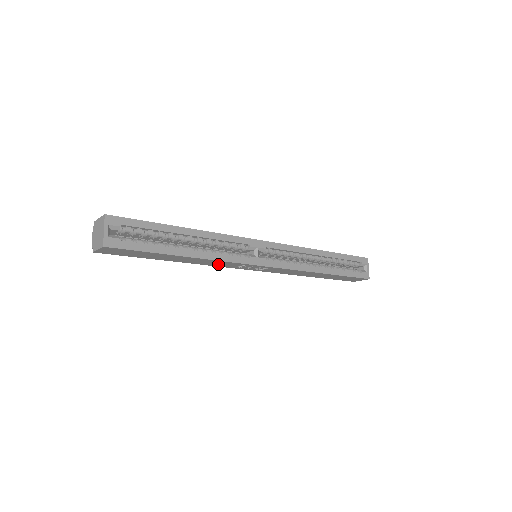
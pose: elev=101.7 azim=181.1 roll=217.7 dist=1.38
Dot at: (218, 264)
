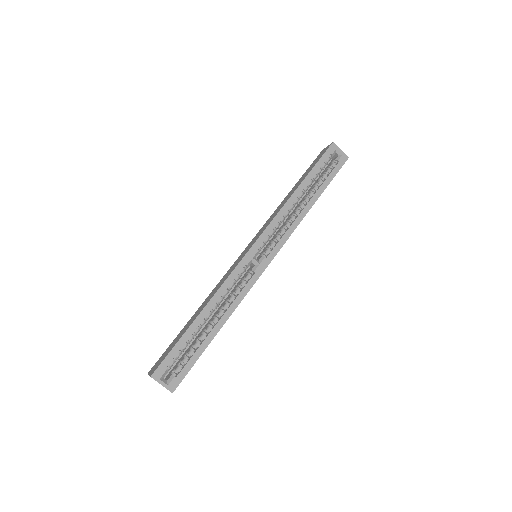
Dot at: occluded
